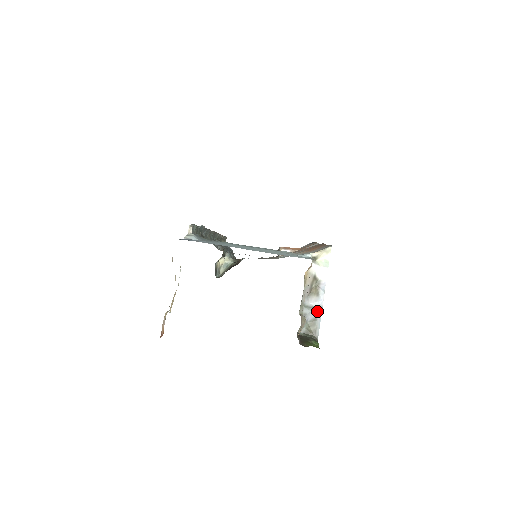
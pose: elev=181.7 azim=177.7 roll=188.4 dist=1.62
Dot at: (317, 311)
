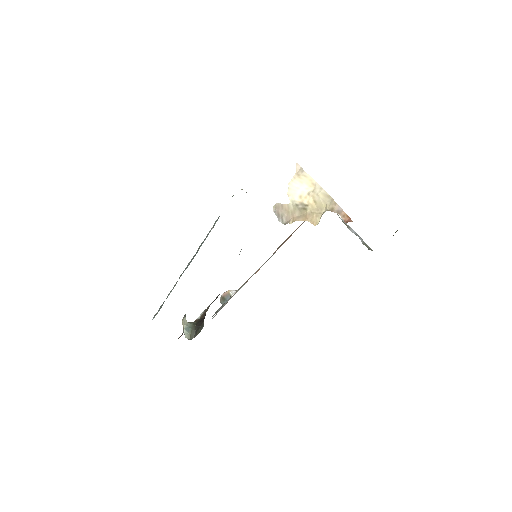
Dot at: (359, 237)
